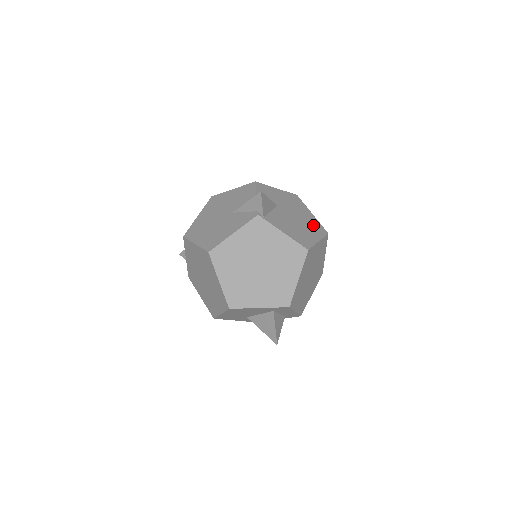
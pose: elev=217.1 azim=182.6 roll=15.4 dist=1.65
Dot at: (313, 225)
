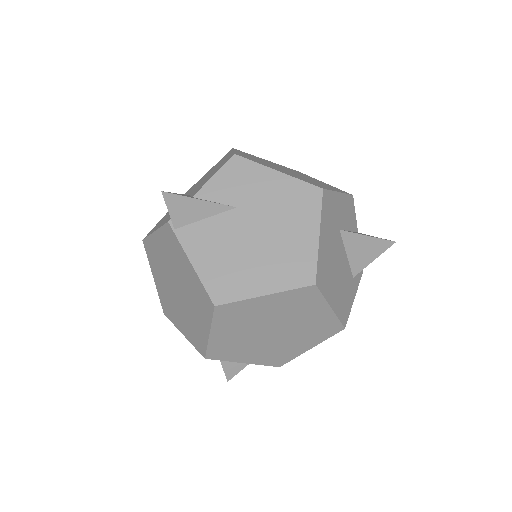
Dot at: (290, 260)
